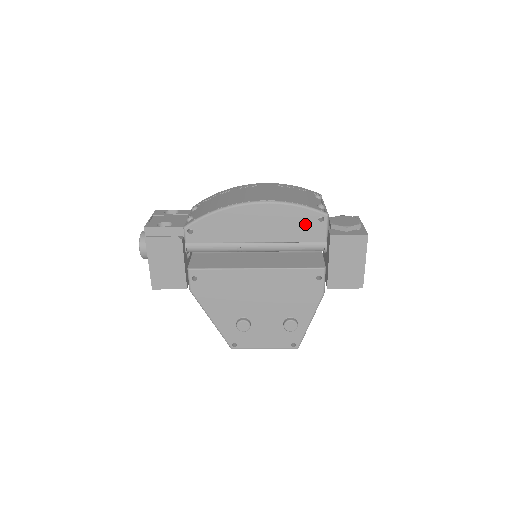
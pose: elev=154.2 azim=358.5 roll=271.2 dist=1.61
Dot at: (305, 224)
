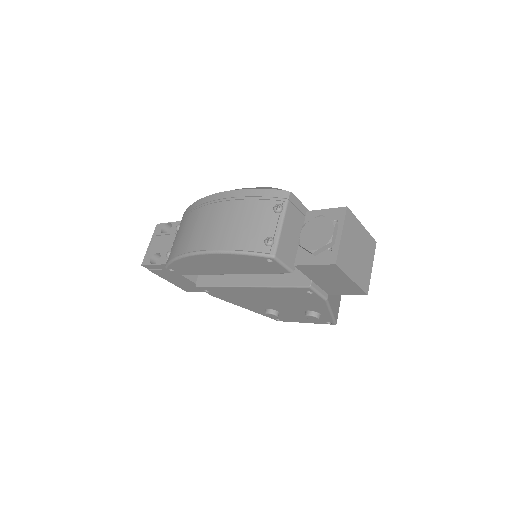
Dot at: (258, 264)
